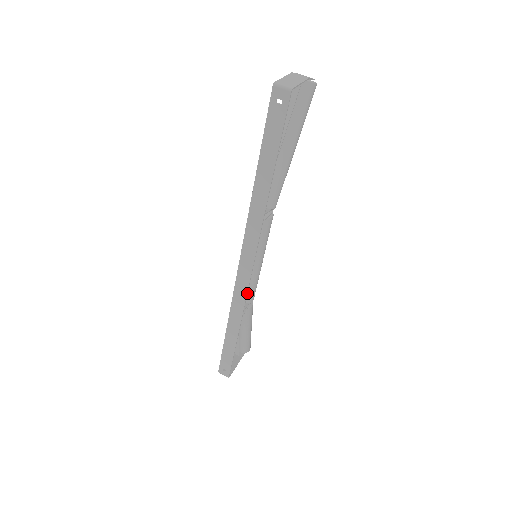
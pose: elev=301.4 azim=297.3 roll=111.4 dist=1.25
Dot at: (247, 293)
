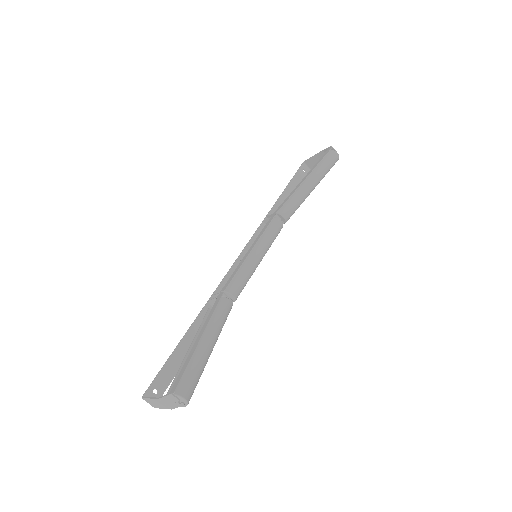
Dot at: occluded
